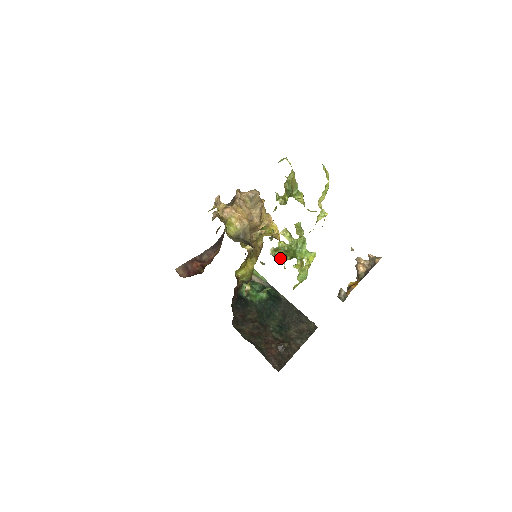
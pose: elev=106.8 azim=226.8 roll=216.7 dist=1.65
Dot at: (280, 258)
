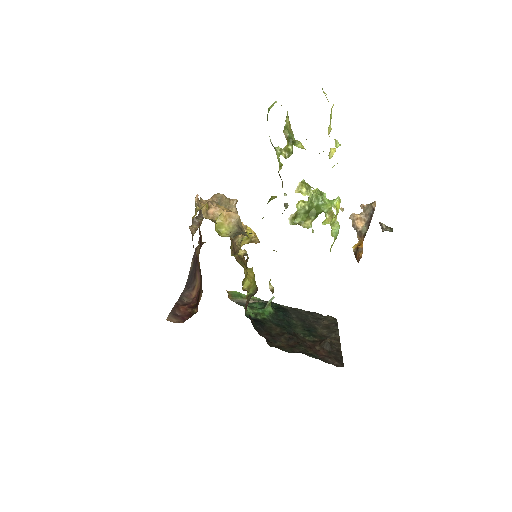
Dot at: (302, 224)
